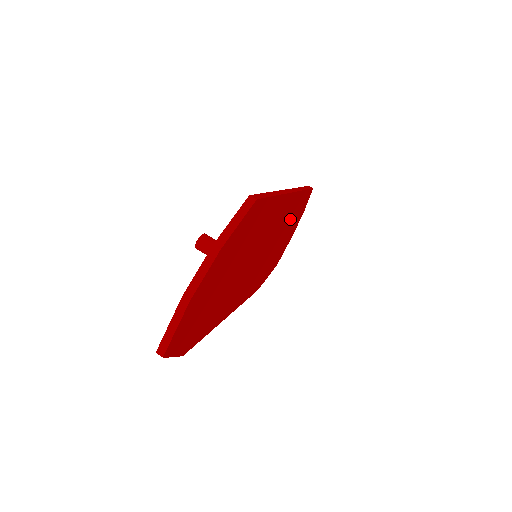
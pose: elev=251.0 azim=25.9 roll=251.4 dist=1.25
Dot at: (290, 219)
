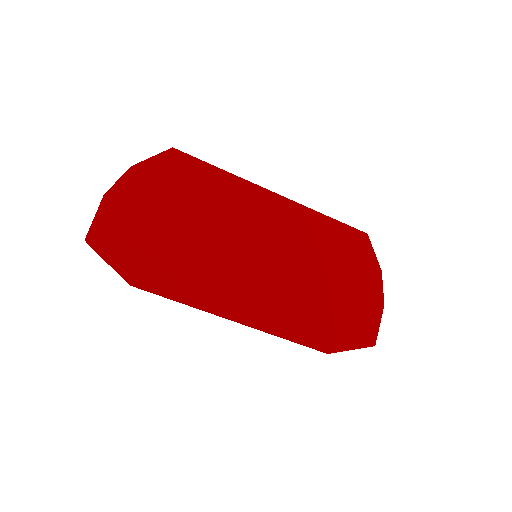
Dot at: (325, 249)
